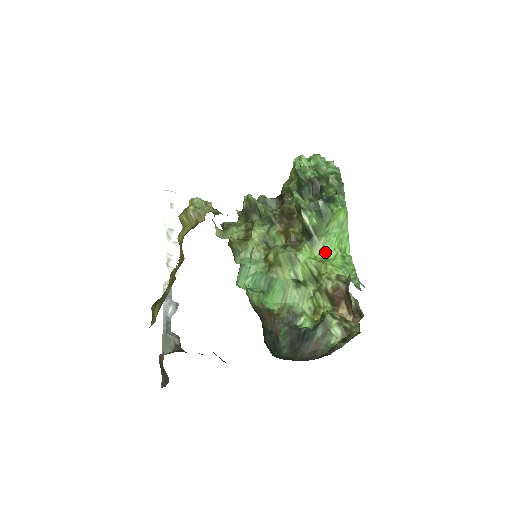
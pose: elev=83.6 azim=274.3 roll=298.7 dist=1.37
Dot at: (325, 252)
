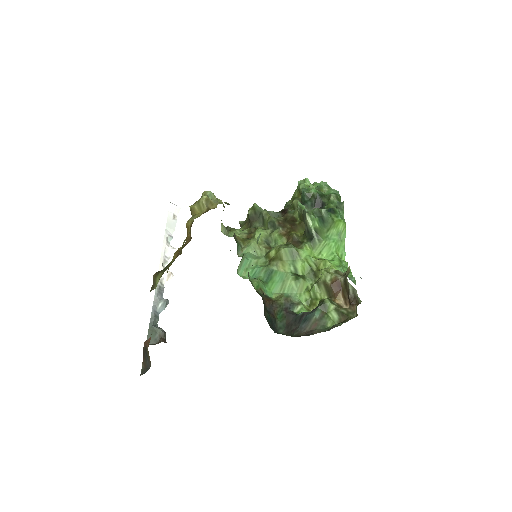
Dot at: (324, 254)
